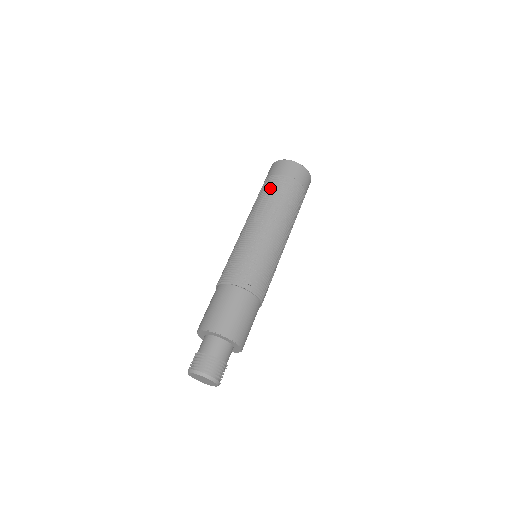
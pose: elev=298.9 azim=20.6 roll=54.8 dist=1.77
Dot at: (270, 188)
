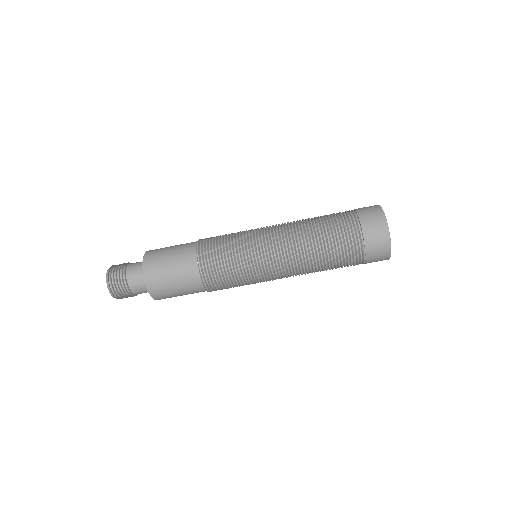
Dot at: (341, 260)
